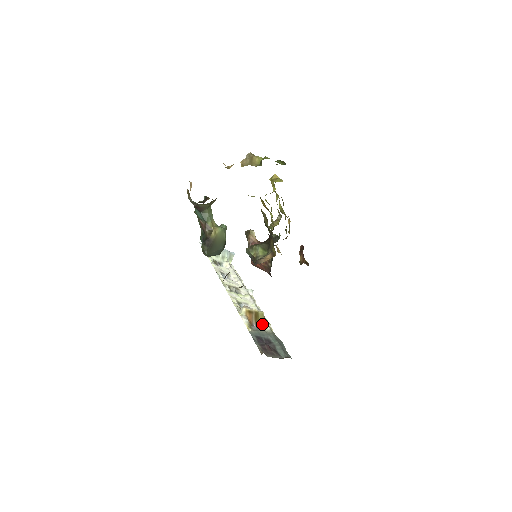
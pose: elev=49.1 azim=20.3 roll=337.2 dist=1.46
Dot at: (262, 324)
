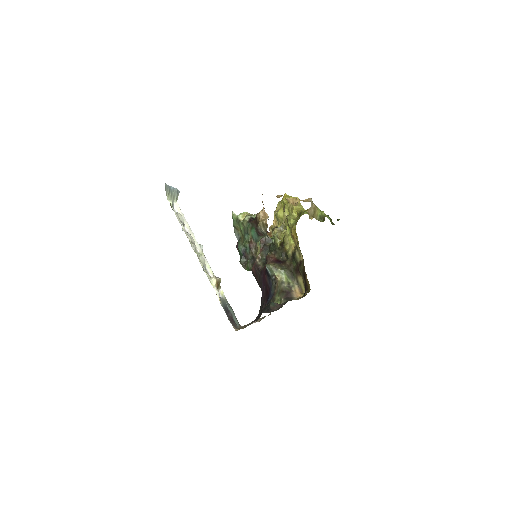
Dot at: (219, 290)
